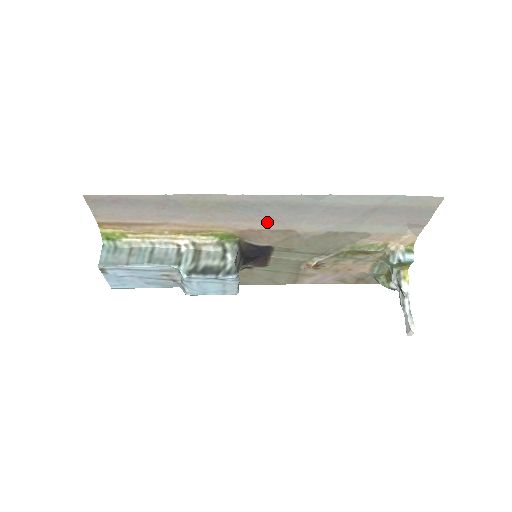
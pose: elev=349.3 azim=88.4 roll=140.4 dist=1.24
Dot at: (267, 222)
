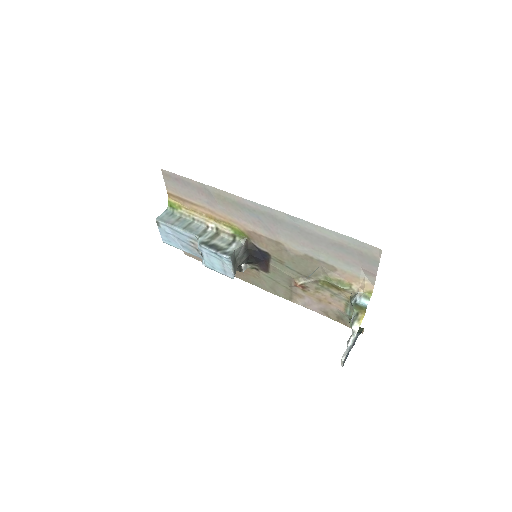
Dot at: (264, 229)
